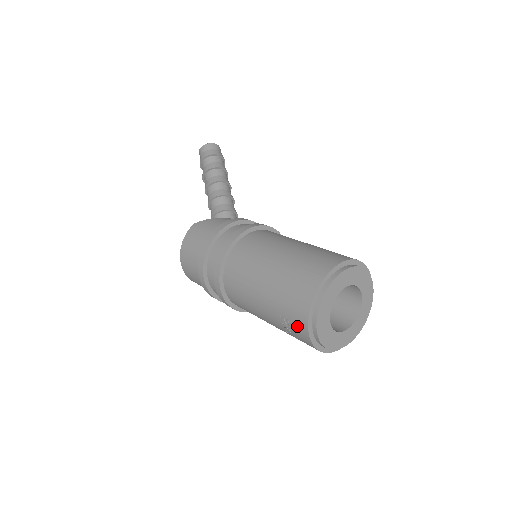
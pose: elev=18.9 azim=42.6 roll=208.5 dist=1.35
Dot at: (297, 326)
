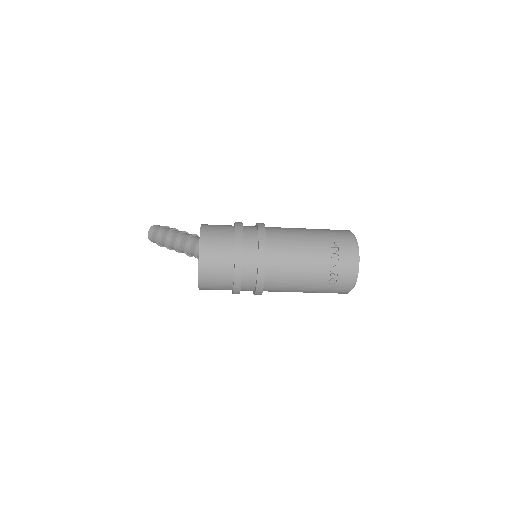
Dot at: (346, 243)
